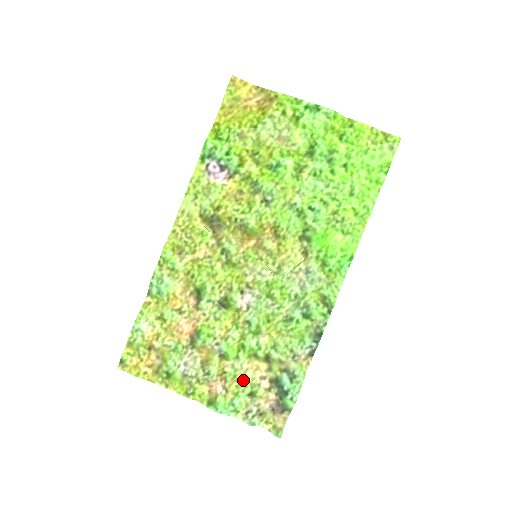
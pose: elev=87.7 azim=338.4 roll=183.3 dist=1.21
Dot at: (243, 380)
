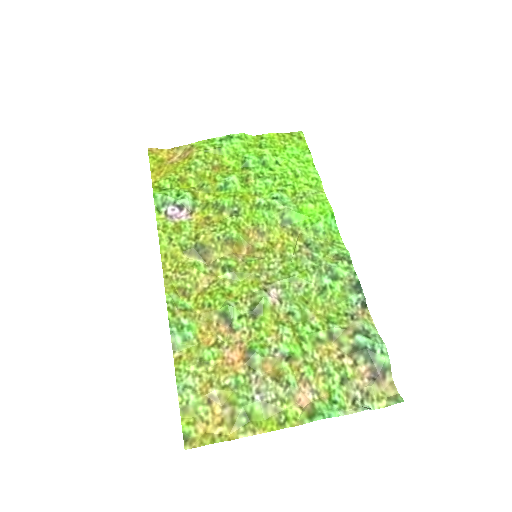
Dot at: (325, 370)
